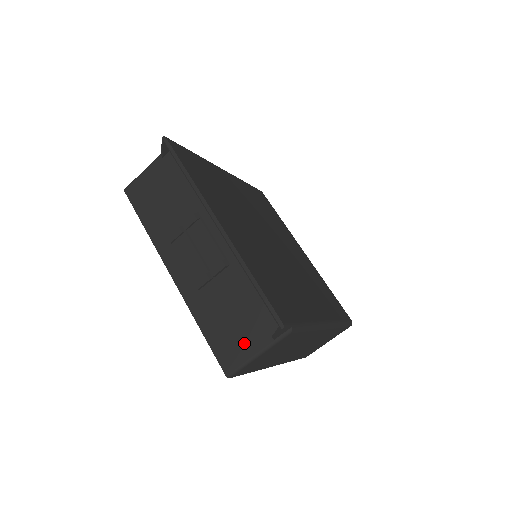
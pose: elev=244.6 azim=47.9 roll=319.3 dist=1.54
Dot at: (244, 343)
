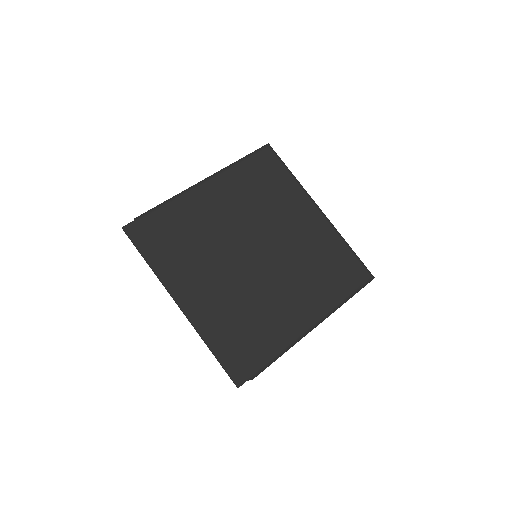
Dot at: occluded
